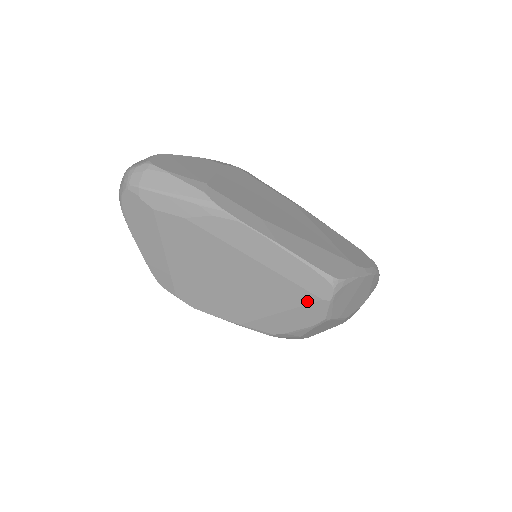
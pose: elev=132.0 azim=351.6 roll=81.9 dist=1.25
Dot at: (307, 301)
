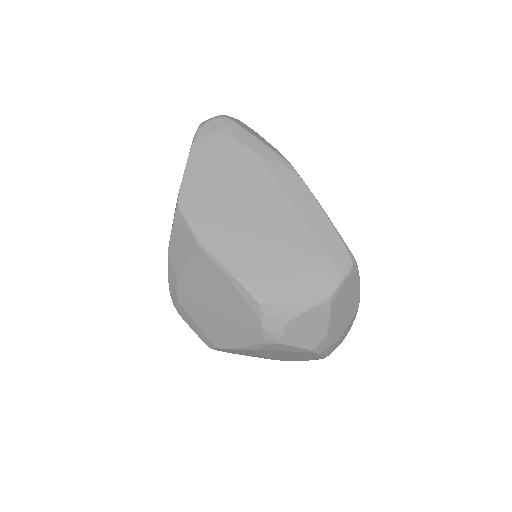
Dot at: (324, 269)
